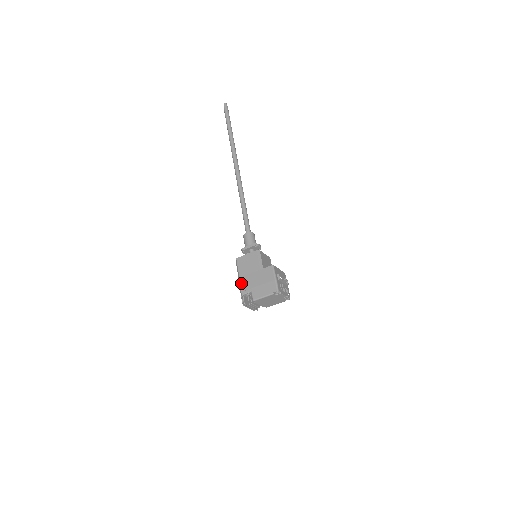
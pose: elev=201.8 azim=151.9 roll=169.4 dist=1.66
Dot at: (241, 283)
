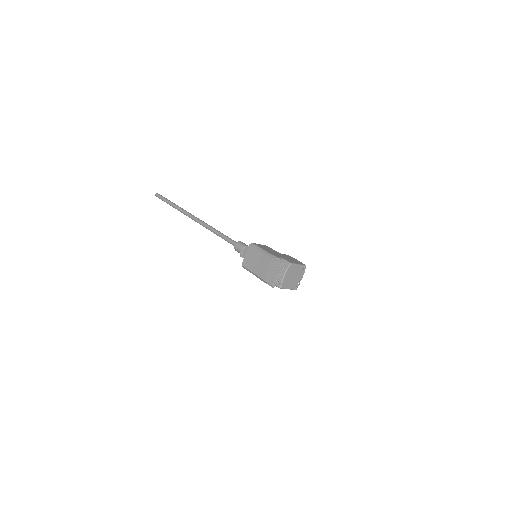
Dot at: (270, 253)
